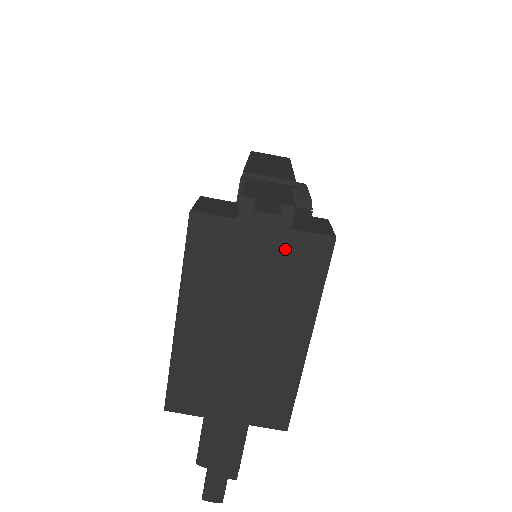
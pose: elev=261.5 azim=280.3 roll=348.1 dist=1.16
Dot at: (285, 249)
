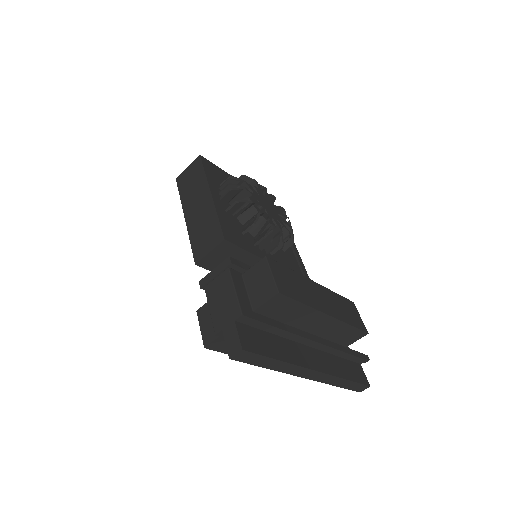
Dot at: (263, 323)
